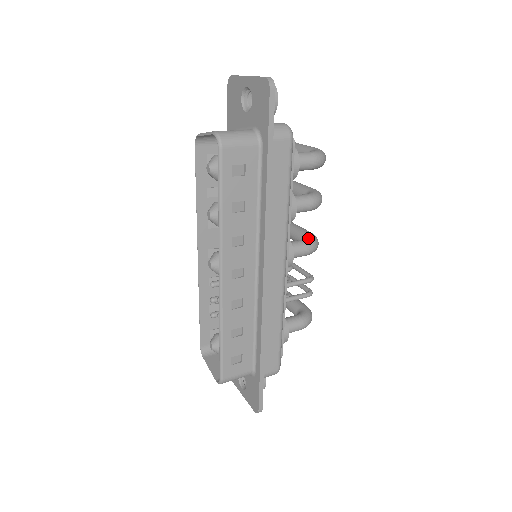
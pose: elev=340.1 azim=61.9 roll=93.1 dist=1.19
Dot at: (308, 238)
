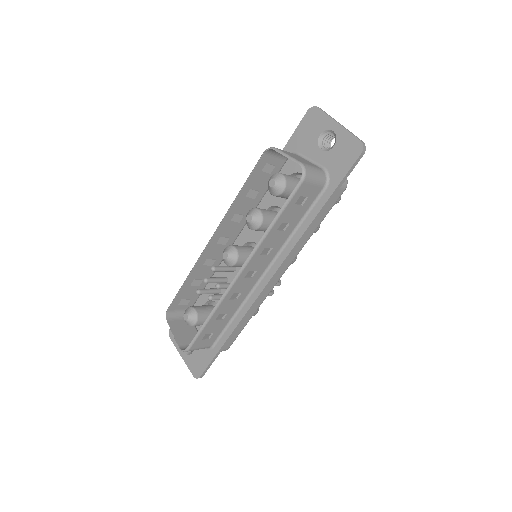
Dot at: occluded
